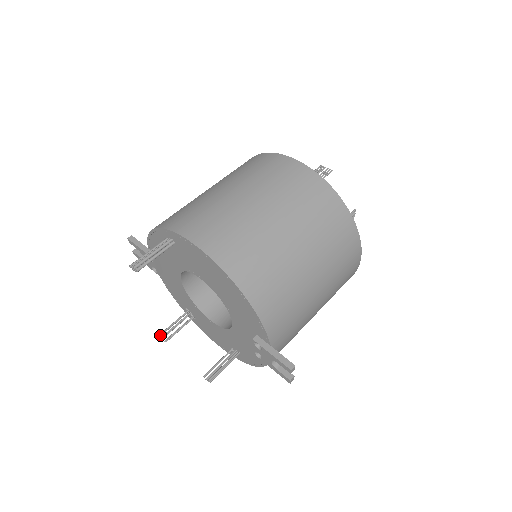
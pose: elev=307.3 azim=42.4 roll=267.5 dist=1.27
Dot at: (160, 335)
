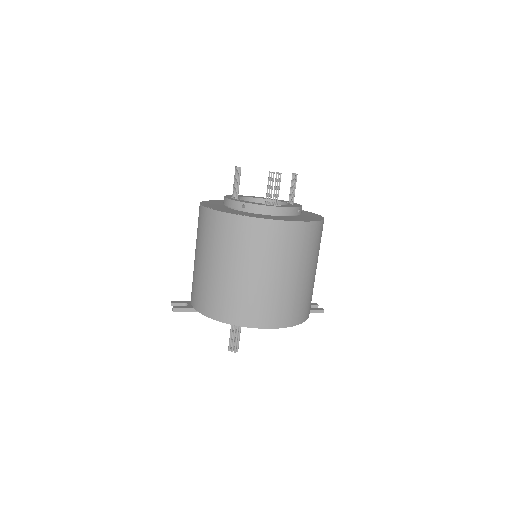
Dot at: occluded
